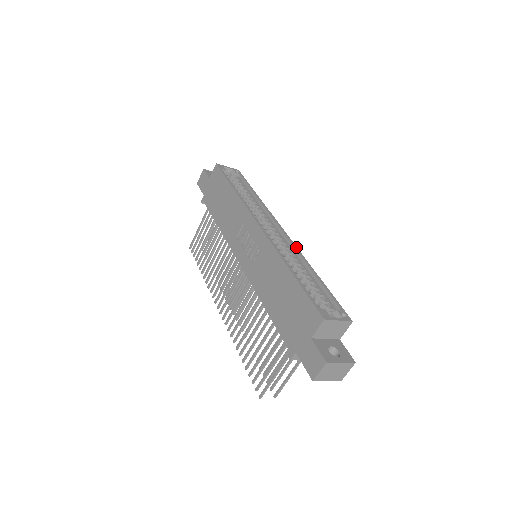
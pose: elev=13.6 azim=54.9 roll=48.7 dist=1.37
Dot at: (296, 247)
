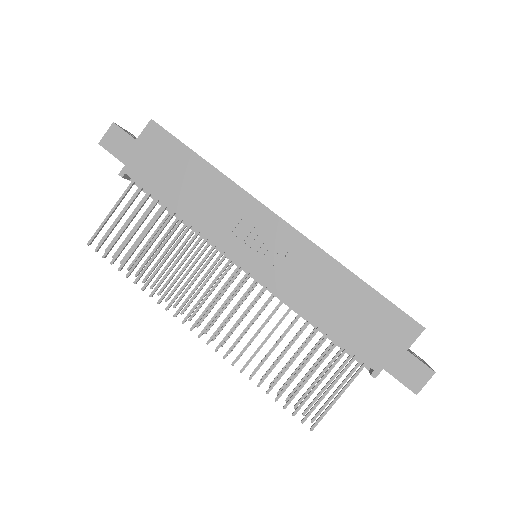
Dot at: occluded
